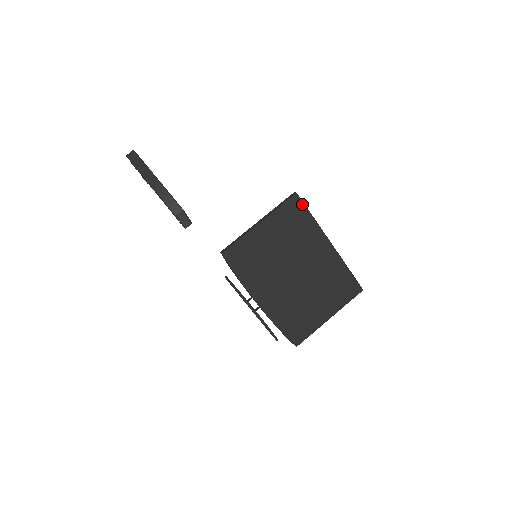
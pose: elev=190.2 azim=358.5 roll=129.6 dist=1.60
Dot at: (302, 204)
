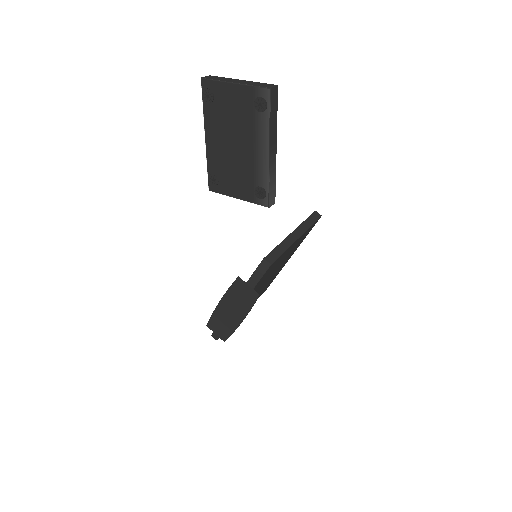
Dot at: (314, 225)
